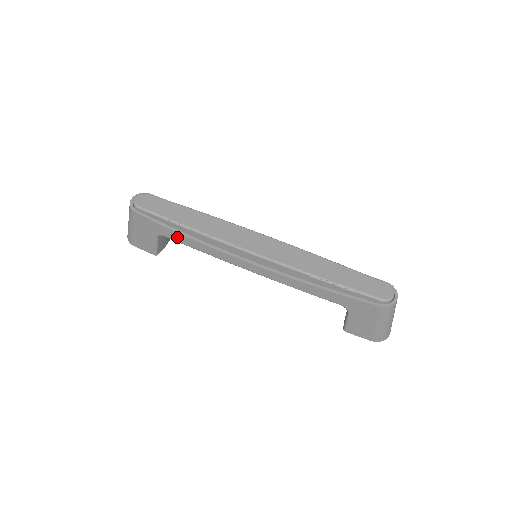
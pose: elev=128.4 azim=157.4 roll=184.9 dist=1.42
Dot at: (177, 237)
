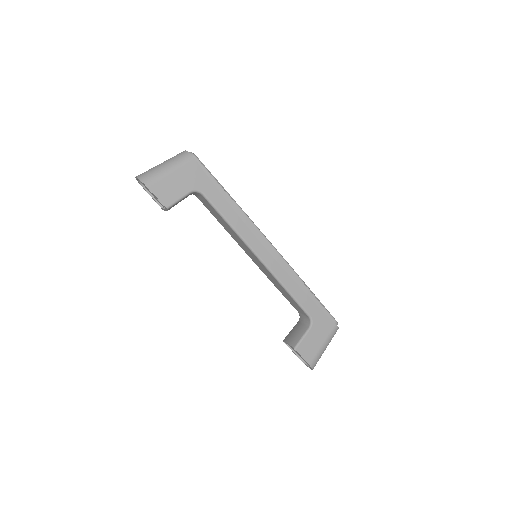
Dot at: (218, 200)
